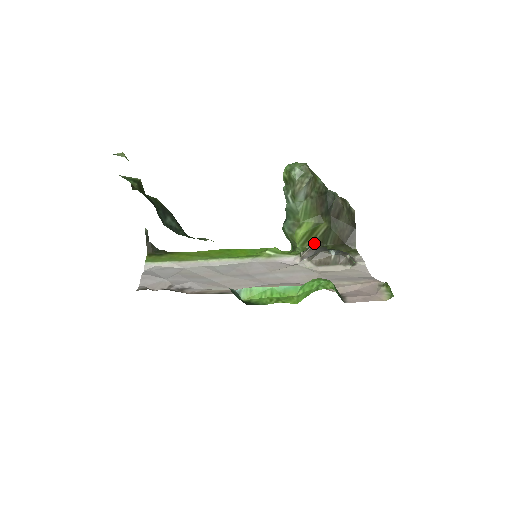
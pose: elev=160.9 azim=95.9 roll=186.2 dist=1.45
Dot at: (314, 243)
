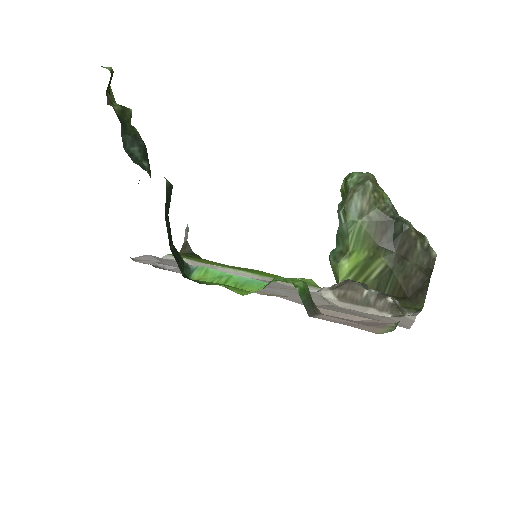
Dot at: occluded
